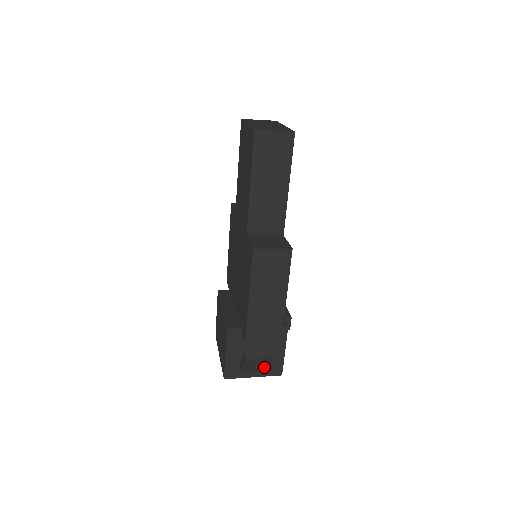
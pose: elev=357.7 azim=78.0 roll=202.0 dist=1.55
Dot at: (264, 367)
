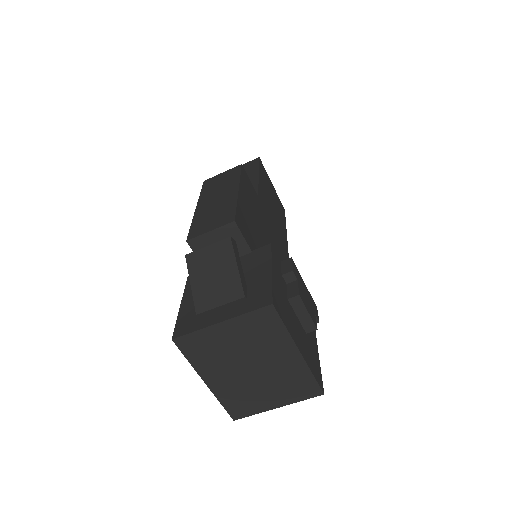
Dot at: (231, 289)
